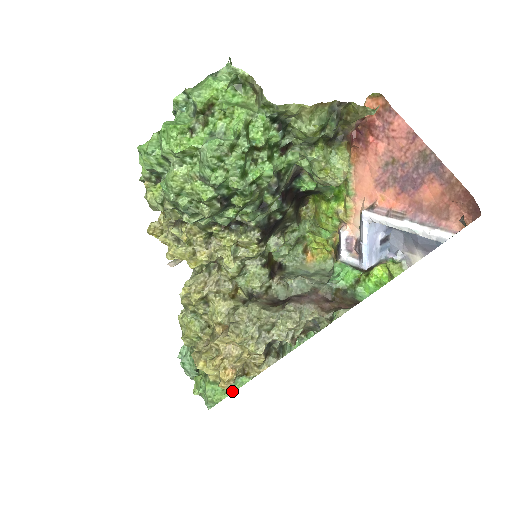
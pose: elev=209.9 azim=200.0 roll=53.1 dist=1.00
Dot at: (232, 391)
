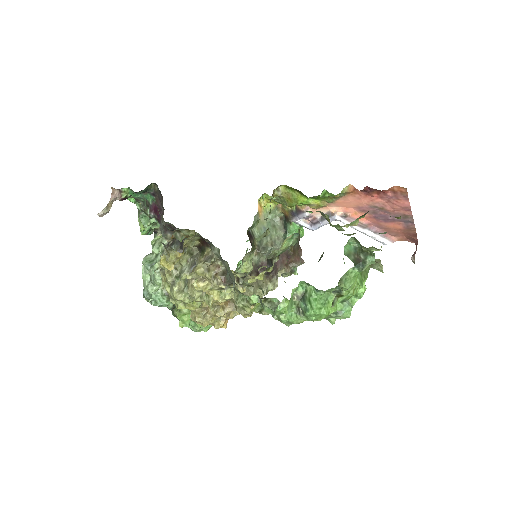
Dot at: occluded
